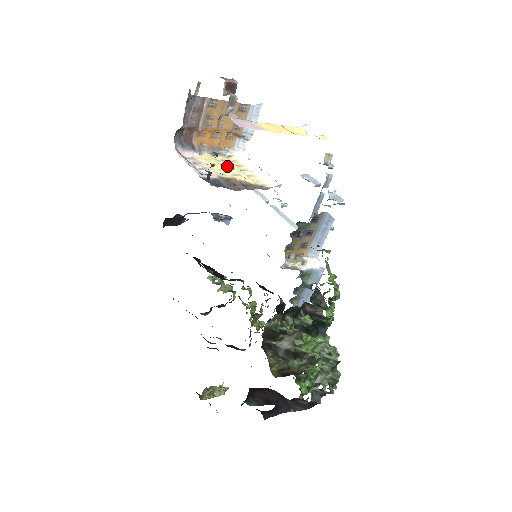
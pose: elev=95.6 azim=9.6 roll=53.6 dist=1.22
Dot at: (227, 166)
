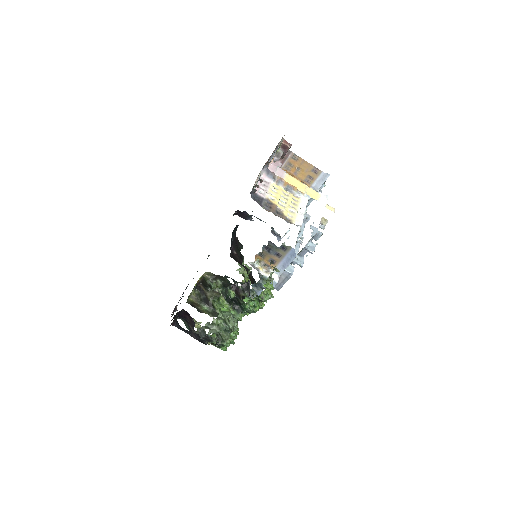
Dot at: (285, 199)
